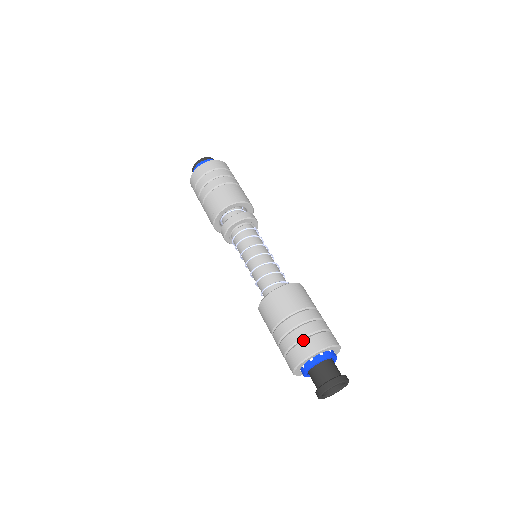
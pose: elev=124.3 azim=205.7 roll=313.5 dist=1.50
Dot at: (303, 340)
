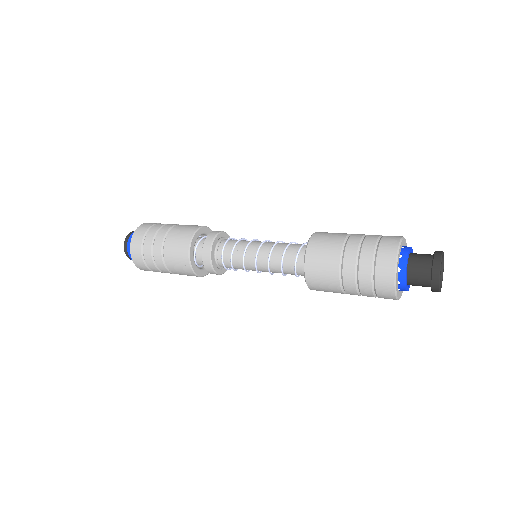
Dot at: (375, 263)
